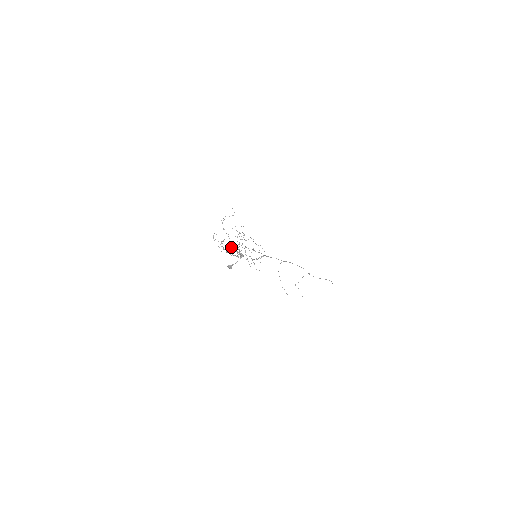
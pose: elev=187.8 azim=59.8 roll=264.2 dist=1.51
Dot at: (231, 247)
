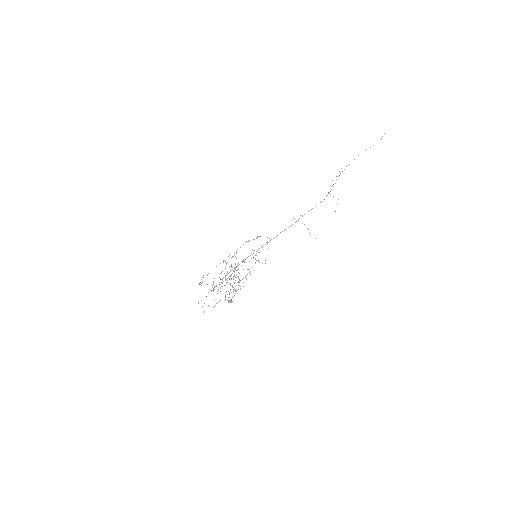
Dot at: (225, 275)
